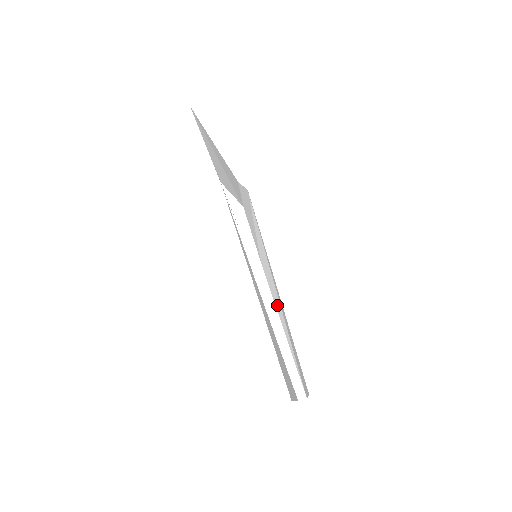
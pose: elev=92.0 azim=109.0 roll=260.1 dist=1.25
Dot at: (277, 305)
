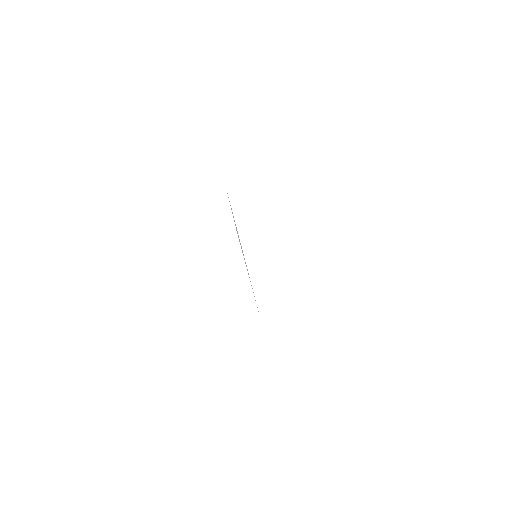
Dot at: occluded
